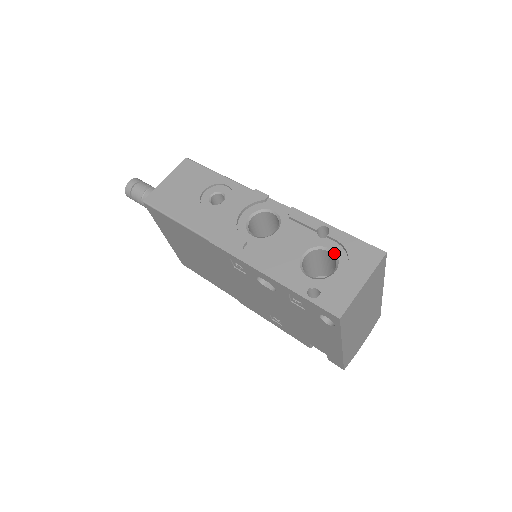
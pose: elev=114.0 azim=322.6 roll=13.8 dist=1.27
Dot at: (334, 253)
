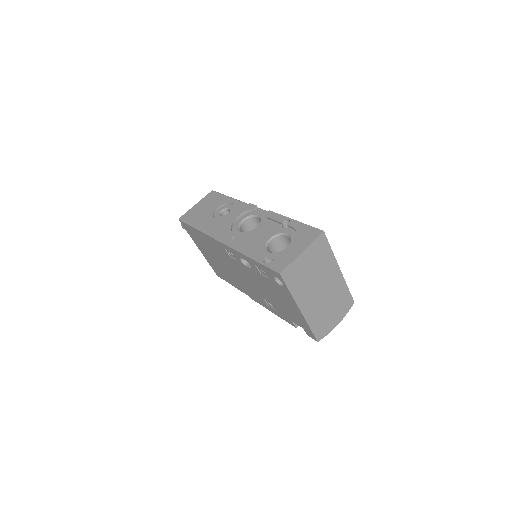
Dot at: (290, 236)
